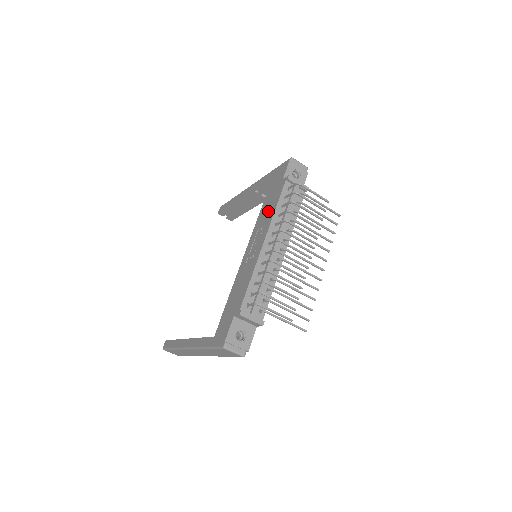
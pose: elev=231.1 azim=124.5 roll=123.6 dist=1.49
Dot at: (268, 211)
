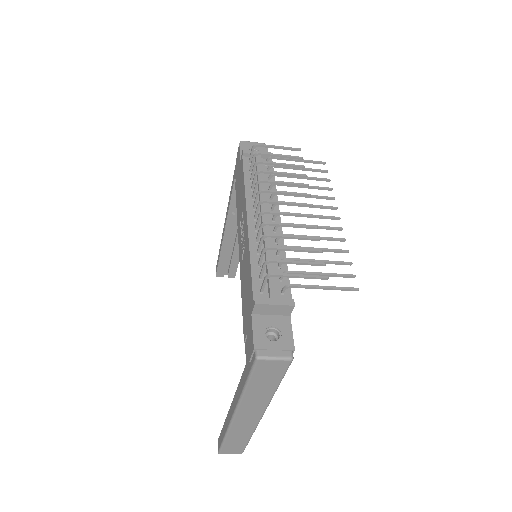
Dot at: (240, 197)
